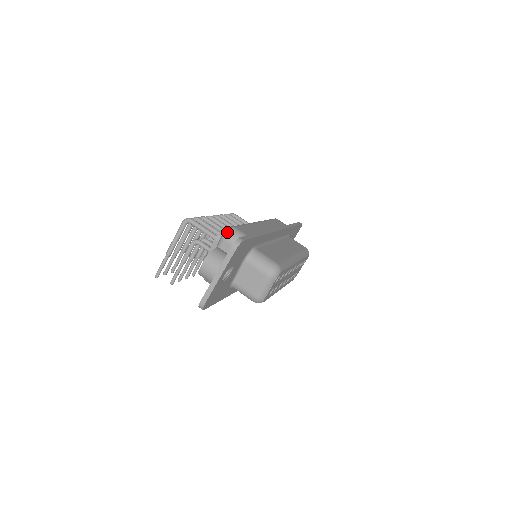
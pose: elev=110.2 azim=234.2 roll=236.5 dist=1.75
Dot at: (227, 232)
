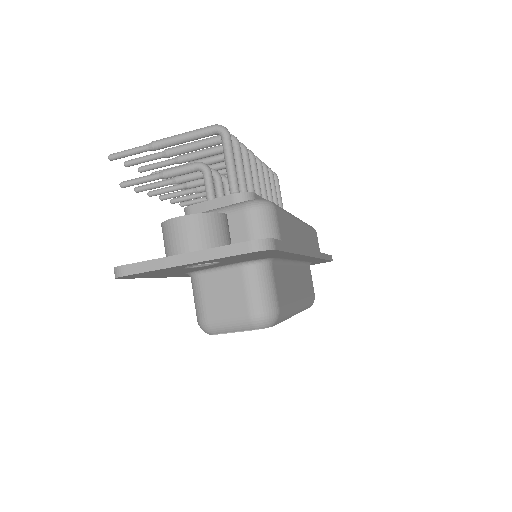
Dot at: (259, 204)
